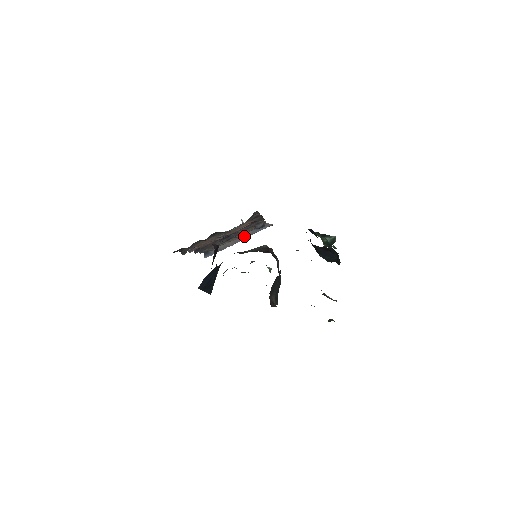
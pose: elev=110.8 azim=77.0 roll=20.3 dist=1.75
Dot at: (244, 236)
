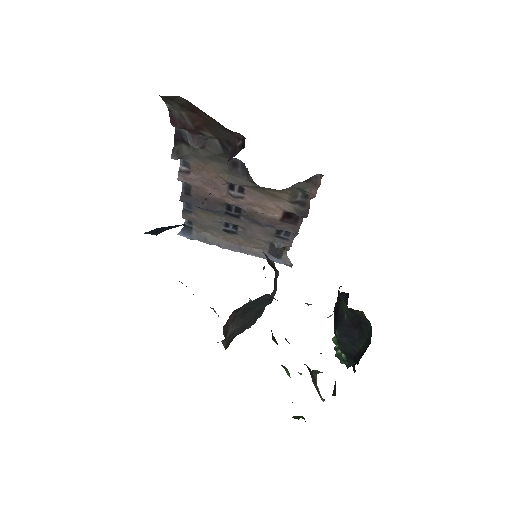
Dot at: (247, 249)
